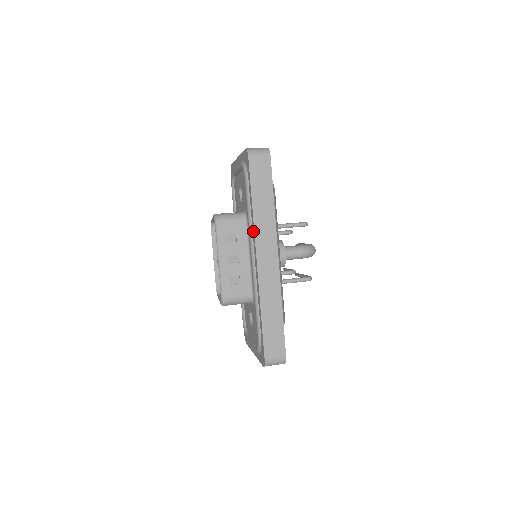
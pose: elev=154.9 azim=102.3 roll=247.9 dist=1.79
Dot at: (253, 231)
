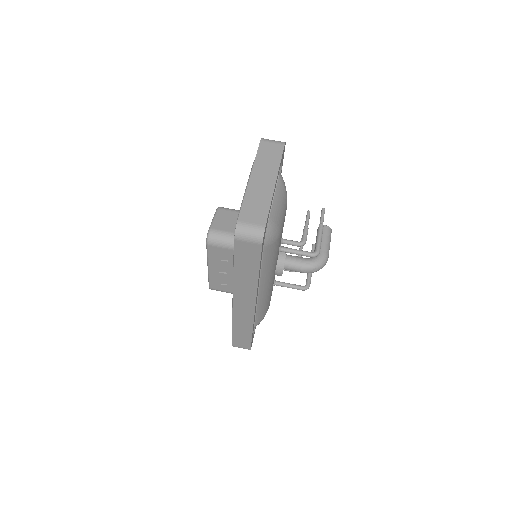
Dot at: occluded
